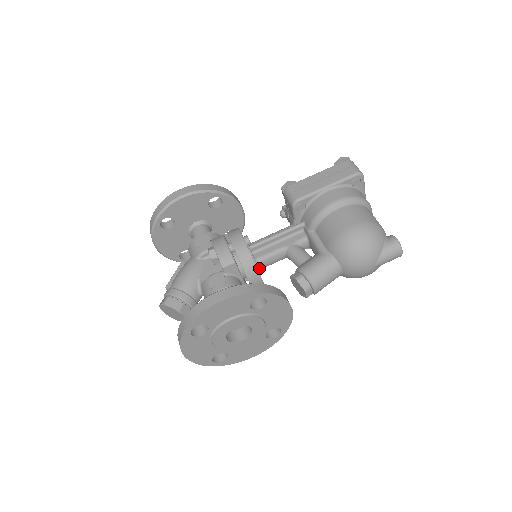
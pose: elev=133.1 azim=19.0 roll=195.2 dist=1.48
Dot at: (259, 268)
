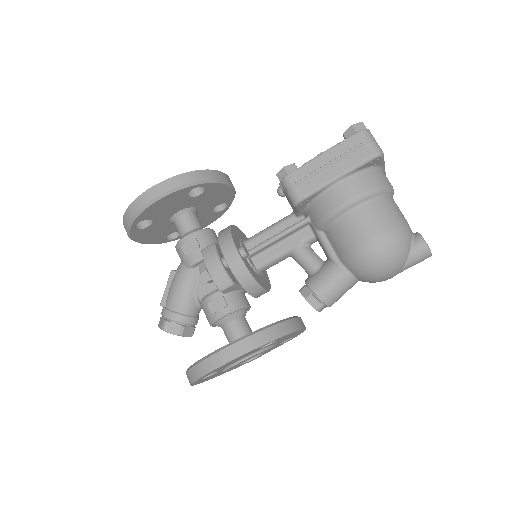
Dot at: occluded
